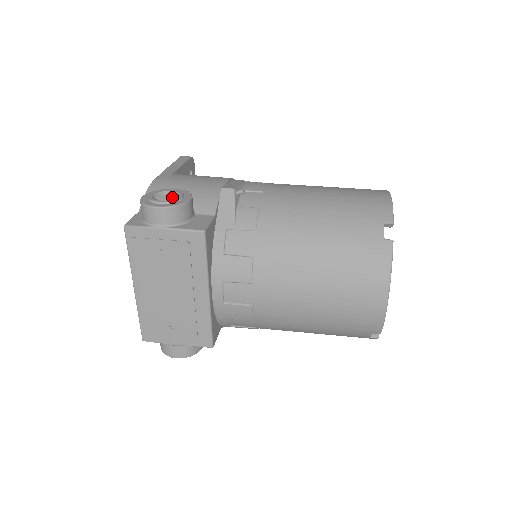
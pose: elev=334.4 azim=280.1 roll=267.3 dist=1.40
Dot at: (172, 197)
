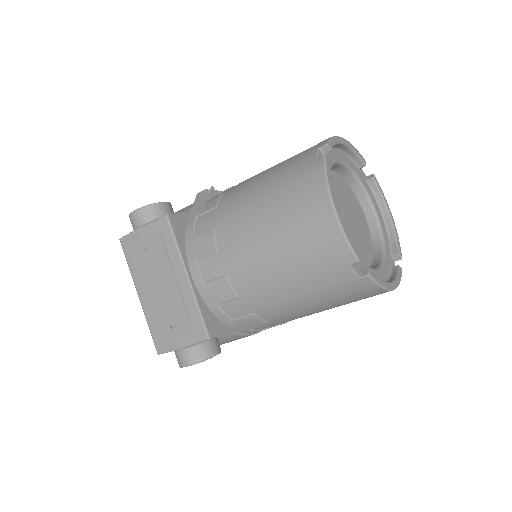
Dot at: occluded
